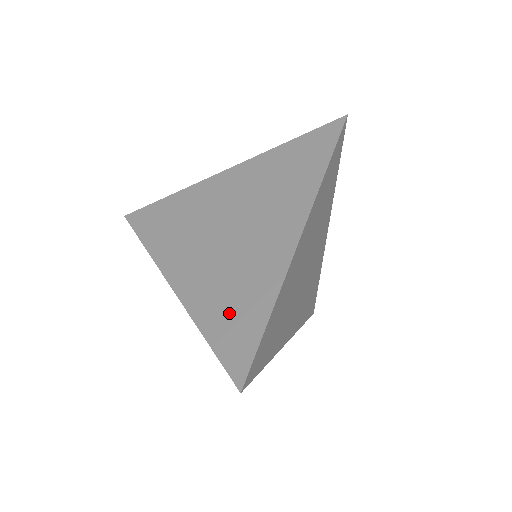
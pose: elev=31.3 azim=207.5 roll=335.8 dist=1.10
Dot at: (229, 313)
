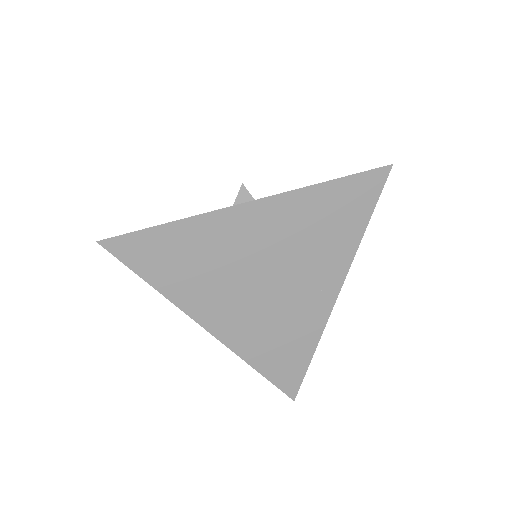
Dot at: (278, 353)
